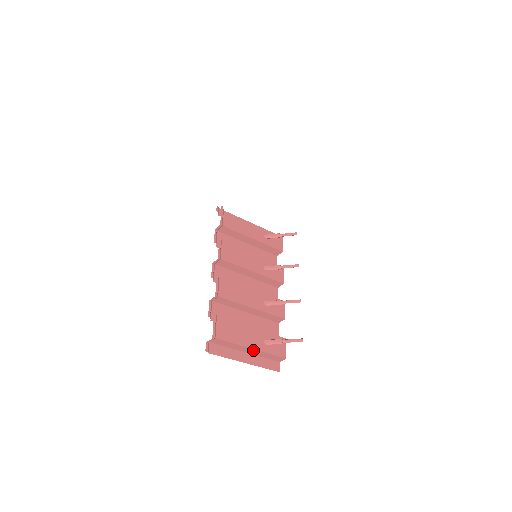
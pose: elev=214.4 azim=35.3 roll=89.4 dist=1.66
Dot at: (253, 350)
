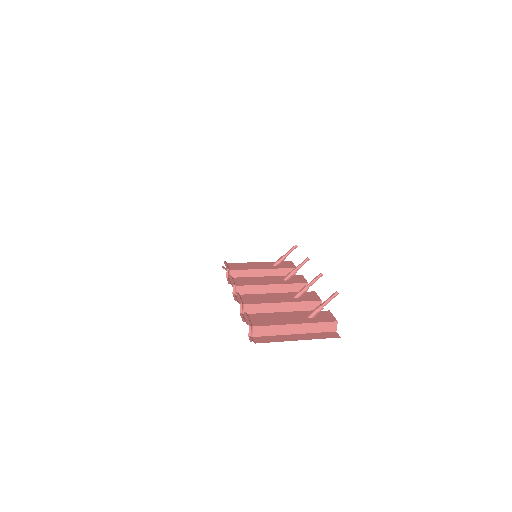
Dot at: (299, 326)
